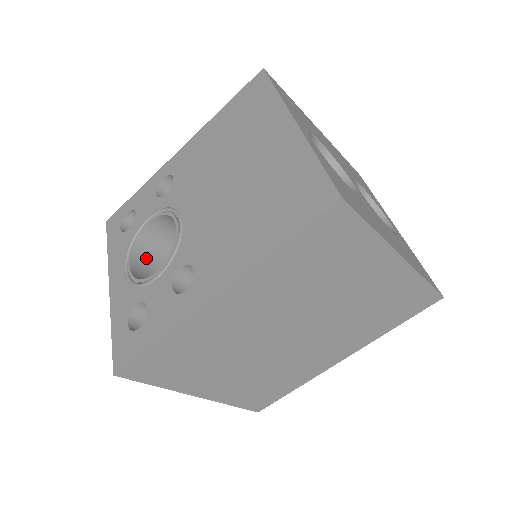
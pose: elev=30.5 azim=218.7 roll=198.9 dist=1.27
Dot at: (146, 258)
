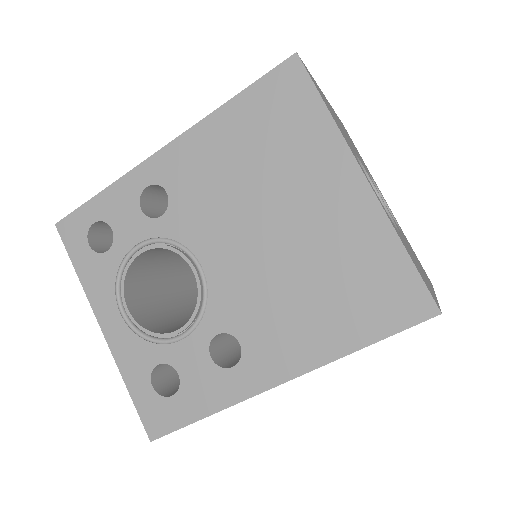
Dot at: (137, 285)
